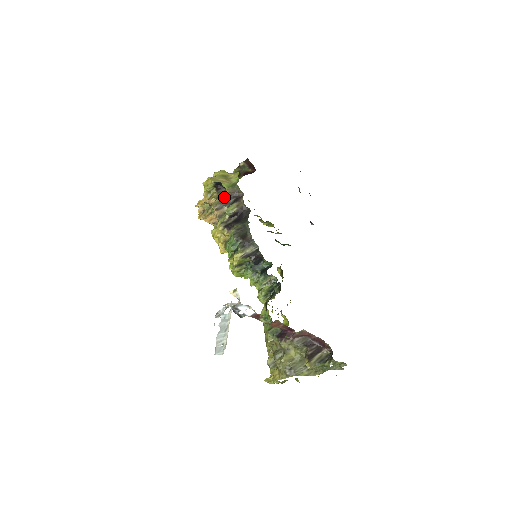
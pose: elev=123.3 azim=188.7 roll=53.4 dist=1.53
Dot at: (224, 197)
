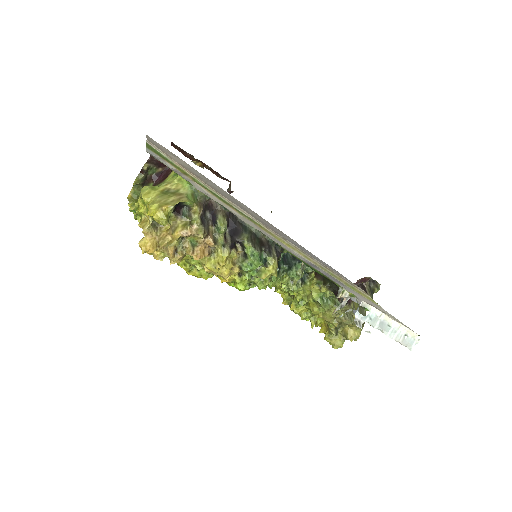
Dot at: (200, 217)
